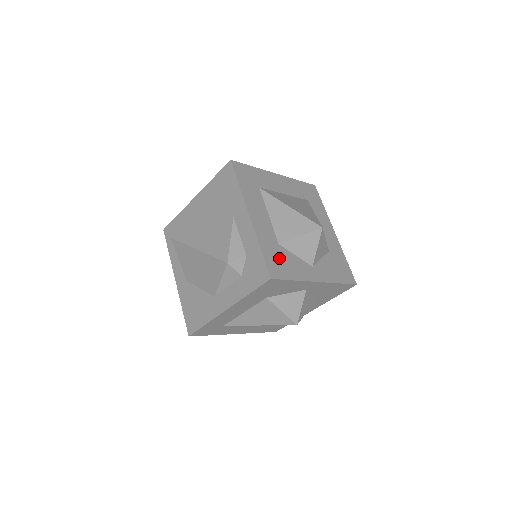
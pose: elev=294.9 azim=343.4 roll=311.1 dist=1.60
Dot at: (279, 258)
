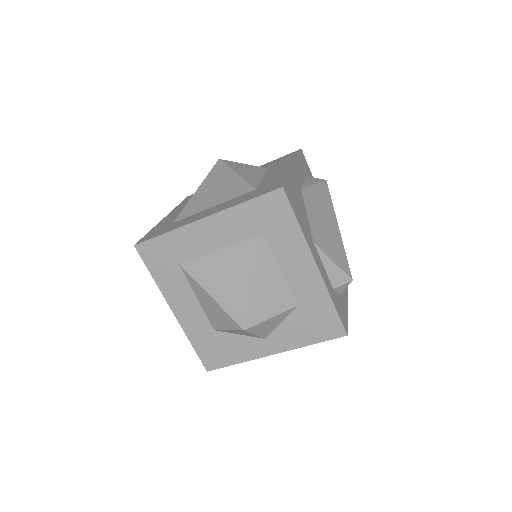
Dot at: (216, 346)
